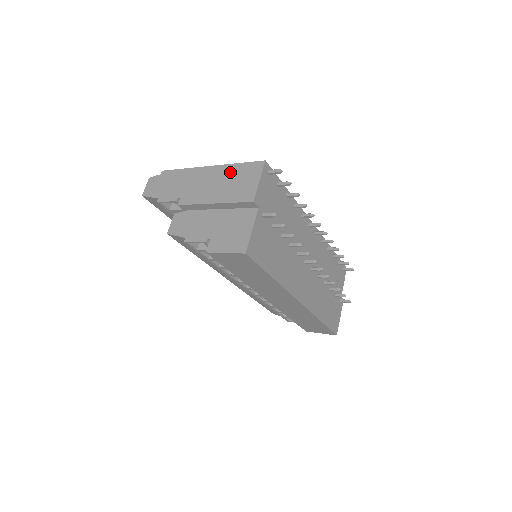
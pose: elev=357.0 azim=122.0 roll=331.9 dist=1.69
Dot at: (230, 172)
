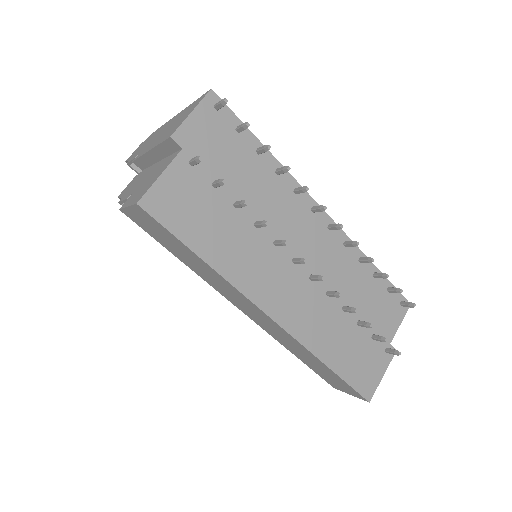
Dot at: (181, 114)
